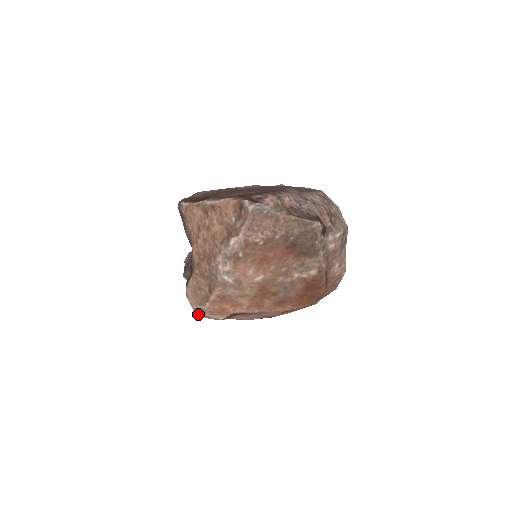
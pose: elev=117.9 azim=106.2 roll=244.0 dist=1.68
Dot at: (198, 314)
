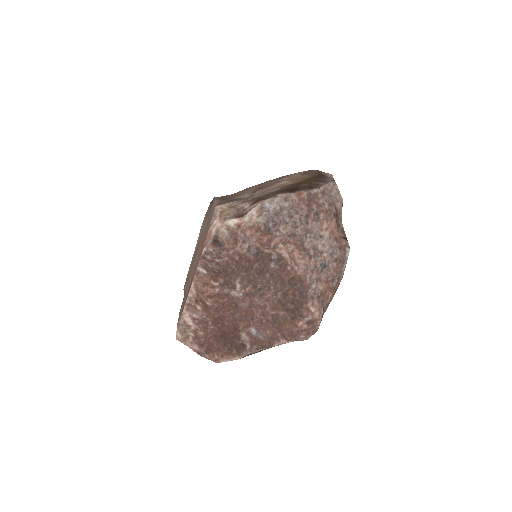
Dot at: occluded
